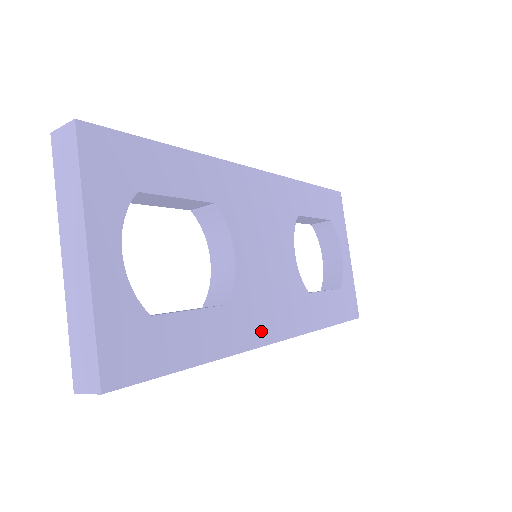
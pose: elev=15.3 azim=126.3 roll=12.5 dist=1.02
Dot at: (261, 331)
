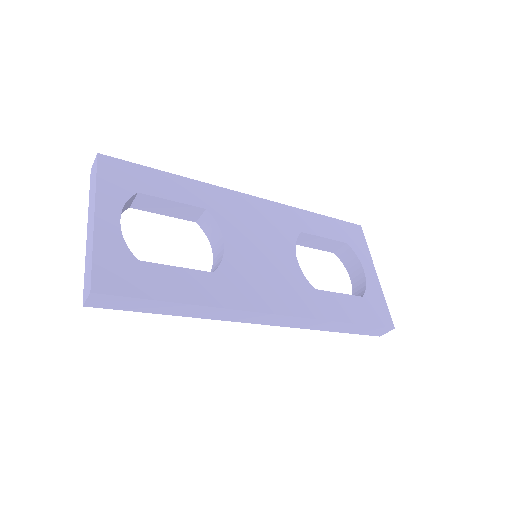
Dot at: (251, 300)
